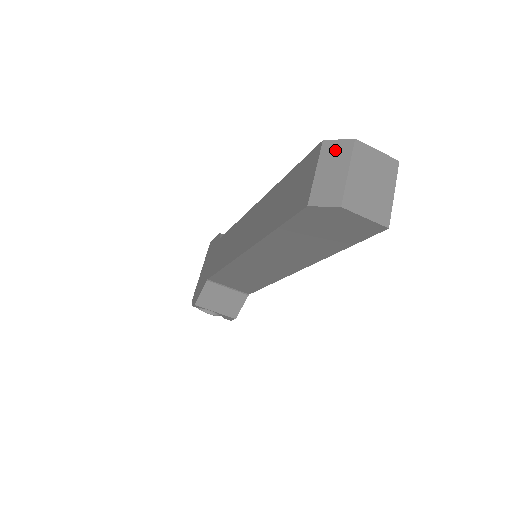
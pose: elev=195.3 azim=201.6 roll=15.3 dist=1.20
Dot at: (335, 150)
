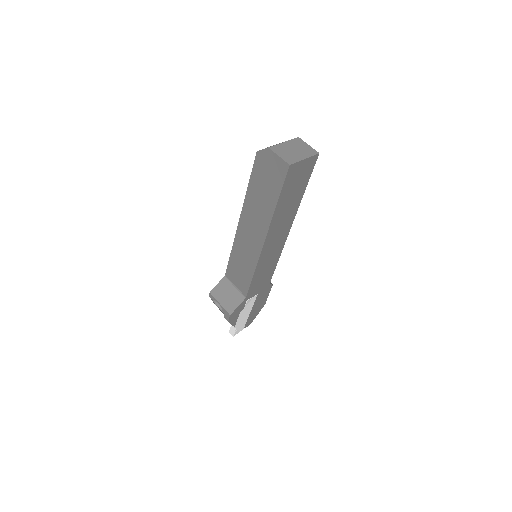
Dot at: occluded
